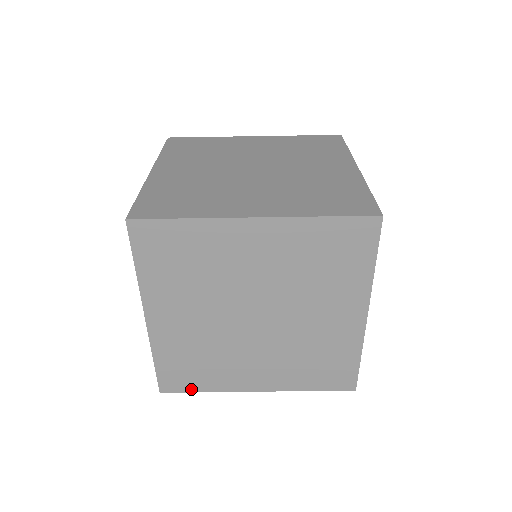
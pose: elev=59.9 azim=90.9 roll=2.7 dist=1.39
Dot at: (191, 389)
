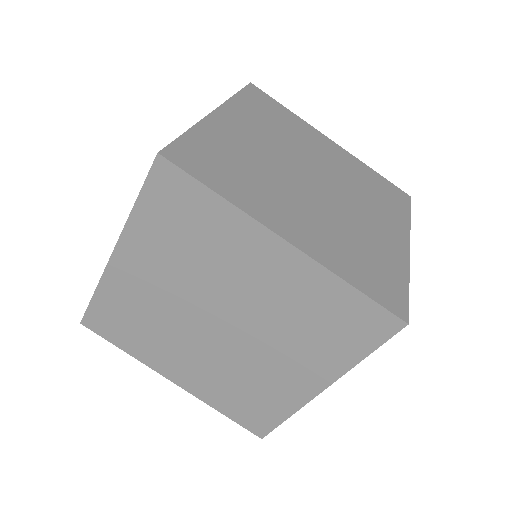
Dot at: (112, 340)
